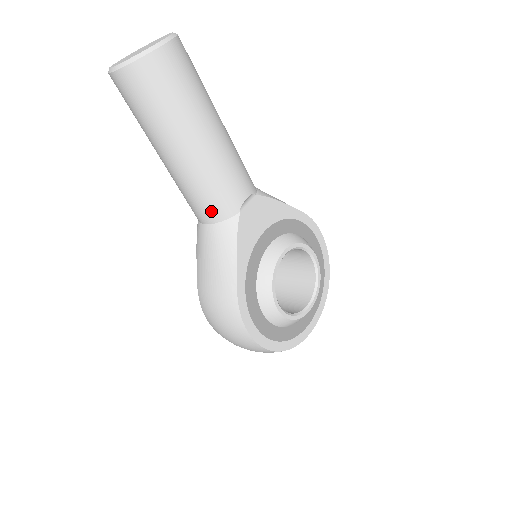
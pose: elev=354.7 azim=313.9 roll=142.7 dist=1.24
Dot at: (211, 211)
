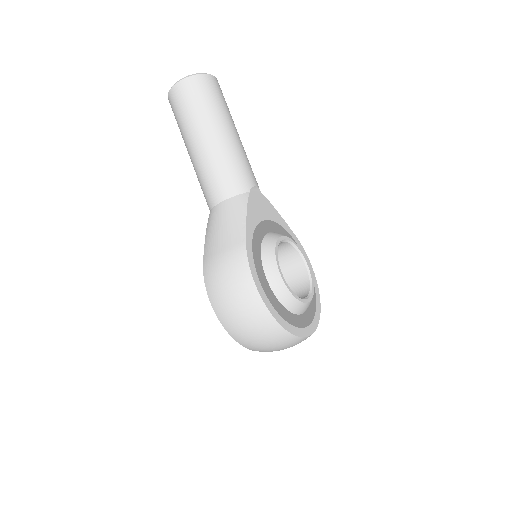
Dot at: (227, 187)
